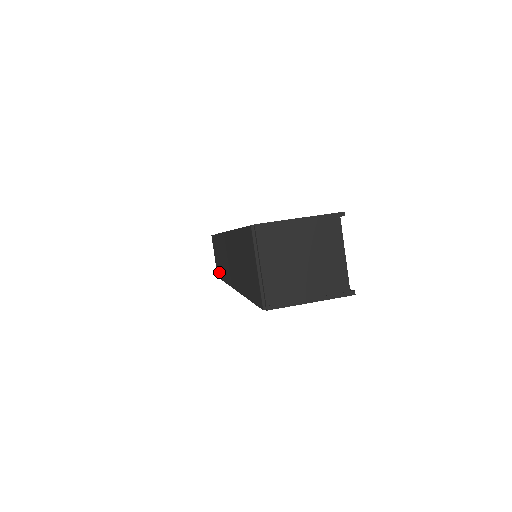
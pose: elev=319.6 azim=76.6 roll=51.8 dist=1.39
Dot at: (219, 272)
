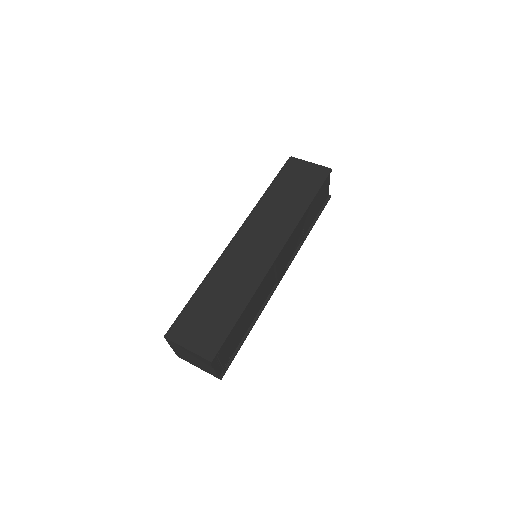
Dot at: occluded
